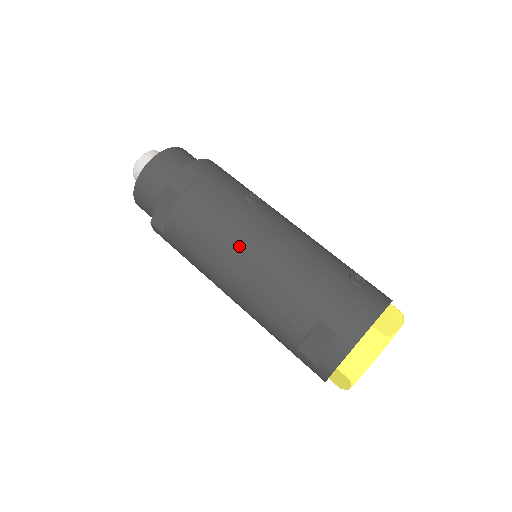
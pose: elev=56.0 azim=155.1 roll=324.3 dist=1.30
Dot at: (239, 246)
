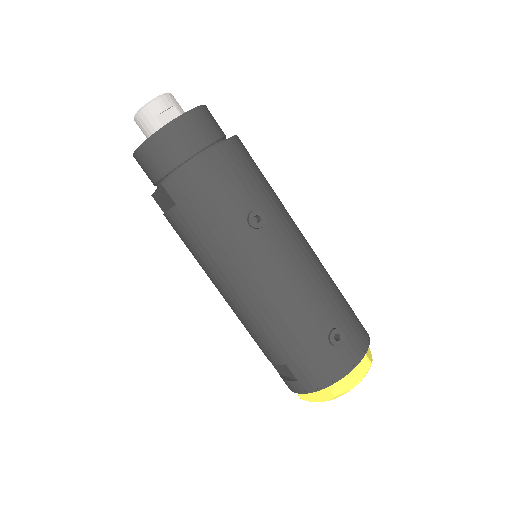
Dot at: (229, 279)
